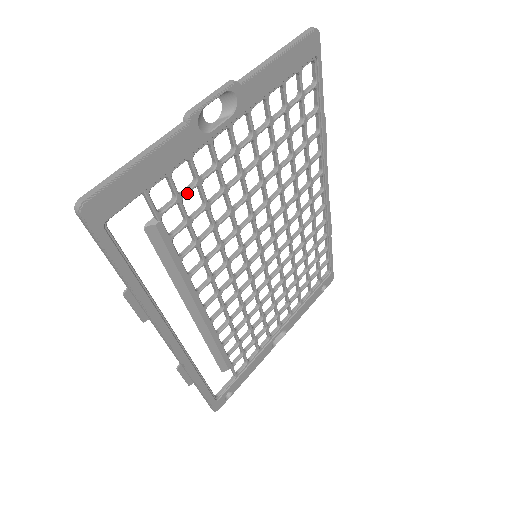
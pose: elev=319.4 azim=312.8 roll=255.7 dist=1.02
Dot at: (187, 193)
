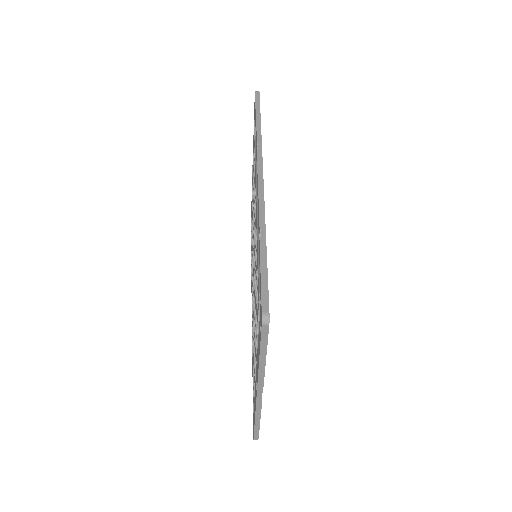
Dot at: occluded
